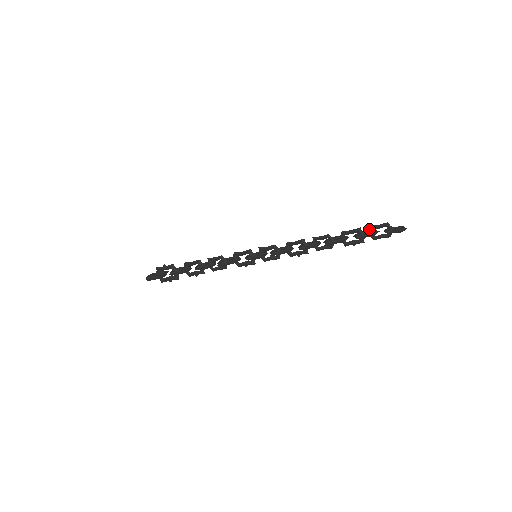
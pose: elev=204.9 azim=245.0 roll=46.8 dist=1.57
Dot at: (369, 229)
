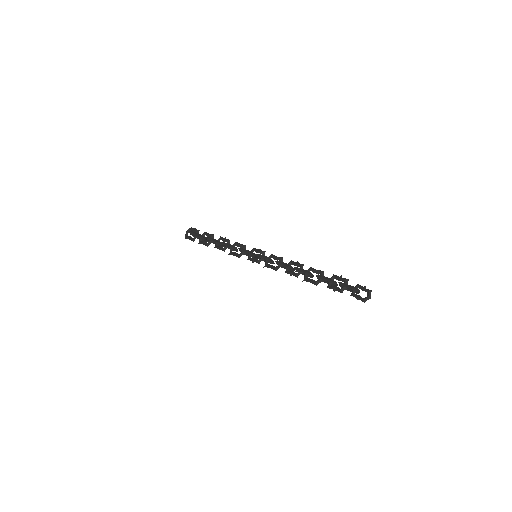
Dot at: (339, 283)
